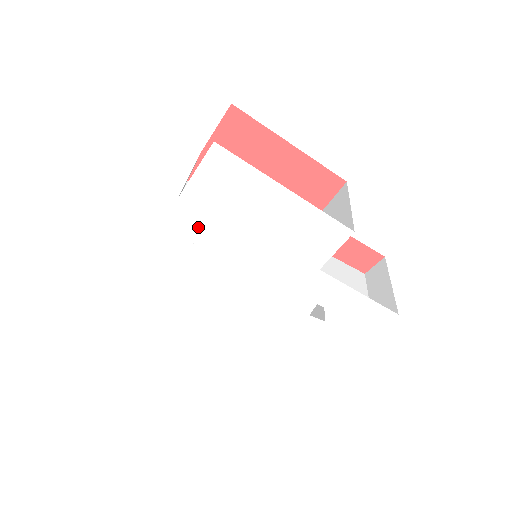
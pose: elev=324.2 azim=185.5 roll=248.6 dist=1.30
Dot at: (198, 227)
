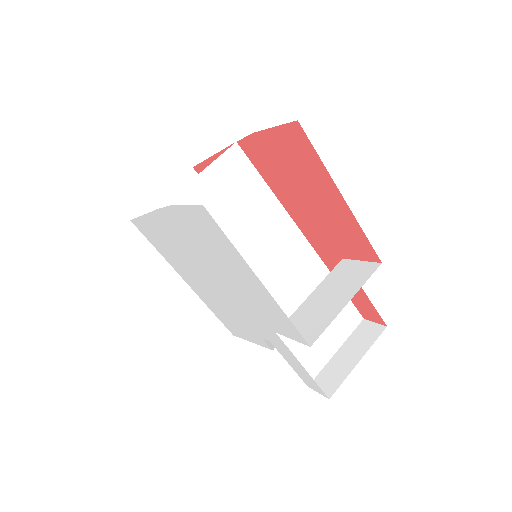
Dot at: (185, 232)
